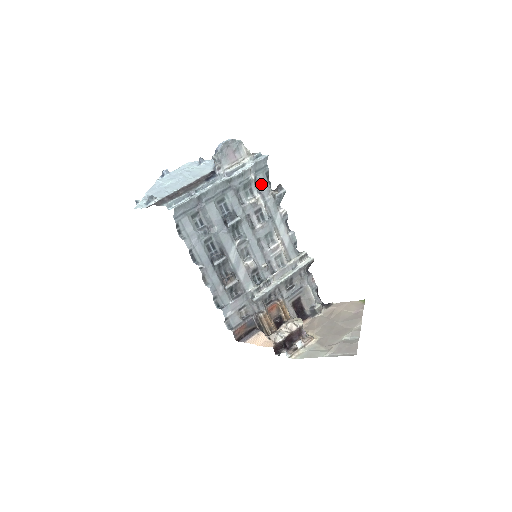
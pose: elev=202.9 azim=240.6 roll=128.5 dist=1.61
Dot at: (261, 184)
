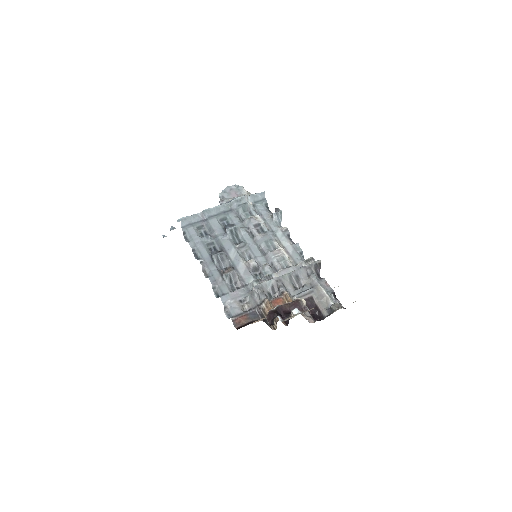
Dot at: (260, 210)
